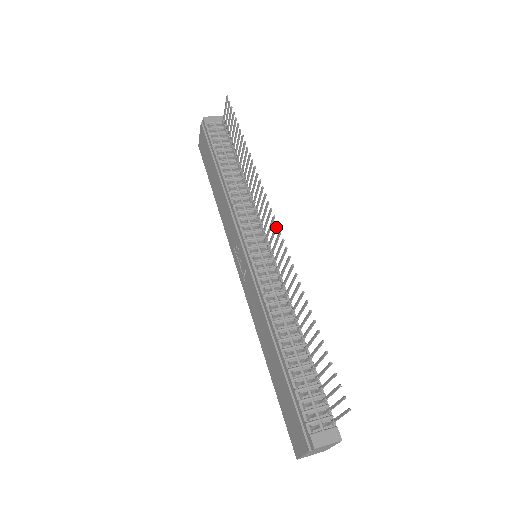
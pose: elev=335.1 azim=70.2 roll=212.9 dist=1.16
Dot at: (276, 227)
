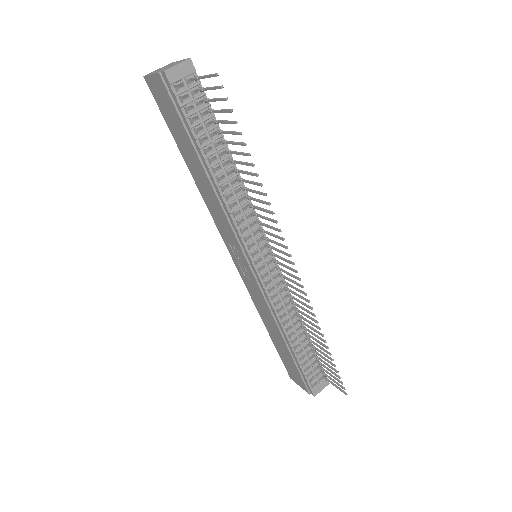
Dot at: (295, 271)
